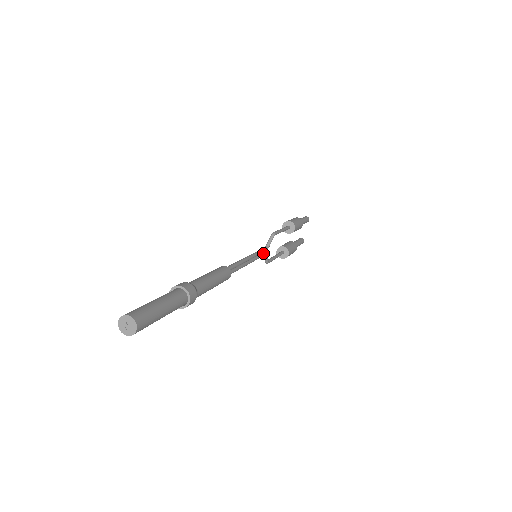
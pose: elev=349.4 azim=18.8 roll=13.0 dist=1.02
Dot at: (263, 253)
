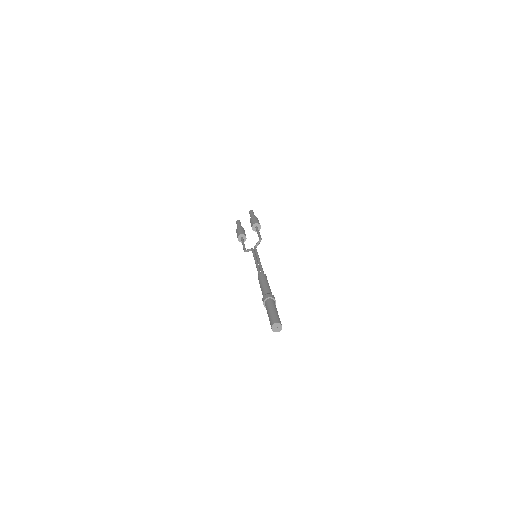
Dot at: occluded
